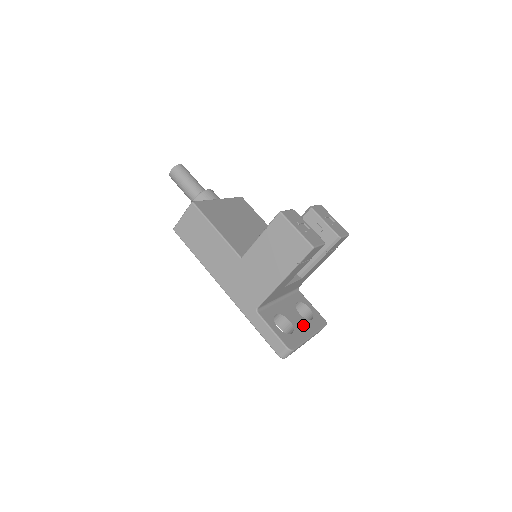
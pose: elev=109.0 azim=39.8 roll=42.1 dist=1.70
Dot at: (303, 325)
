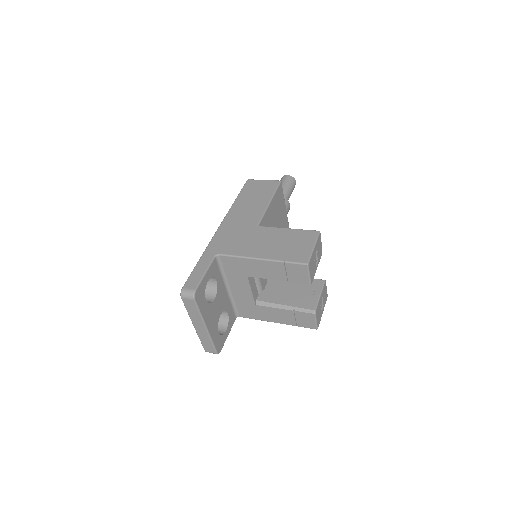
Dot at: (214, 318)
